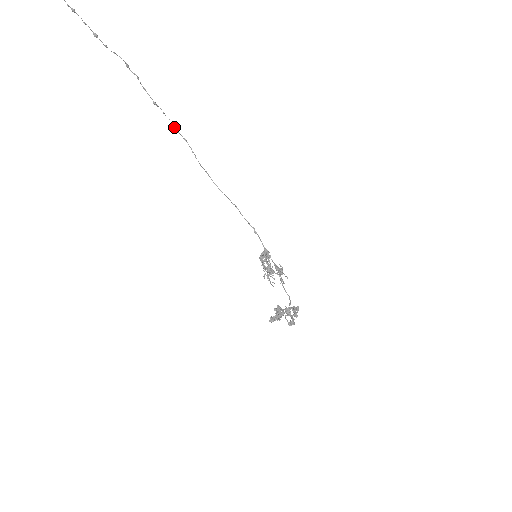
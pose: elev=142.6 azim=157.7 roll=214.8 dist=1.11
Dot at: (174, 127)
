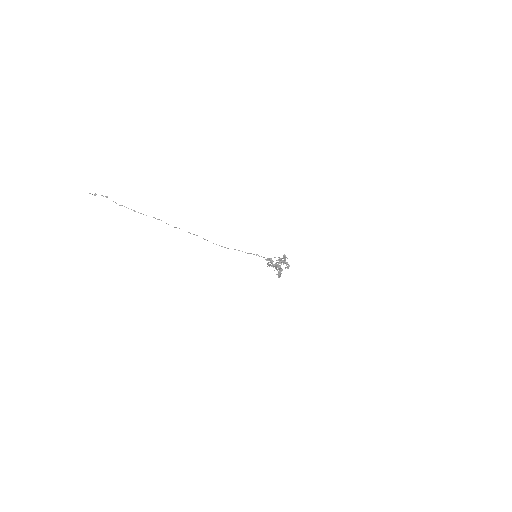
Dot at: (189, 232)
